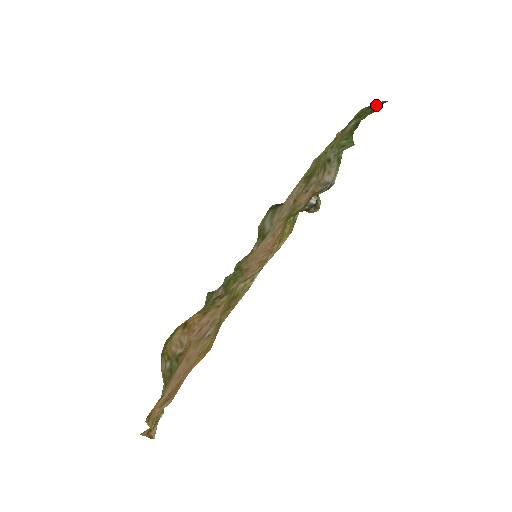
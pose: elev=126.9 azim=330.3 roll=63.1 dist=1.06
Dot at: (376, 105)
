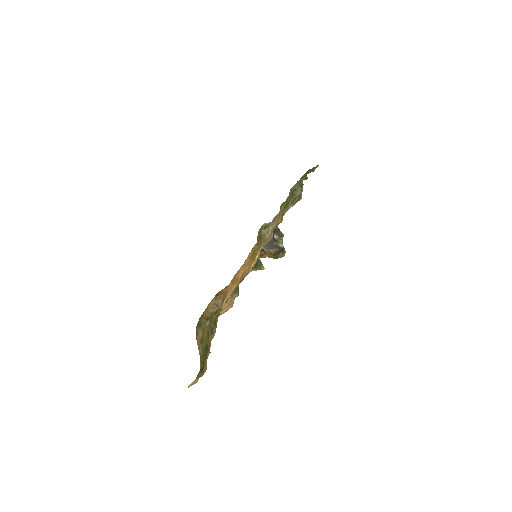
Dot at: occluded
